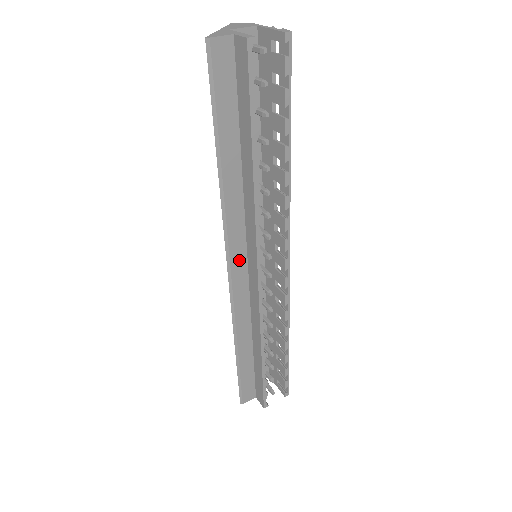
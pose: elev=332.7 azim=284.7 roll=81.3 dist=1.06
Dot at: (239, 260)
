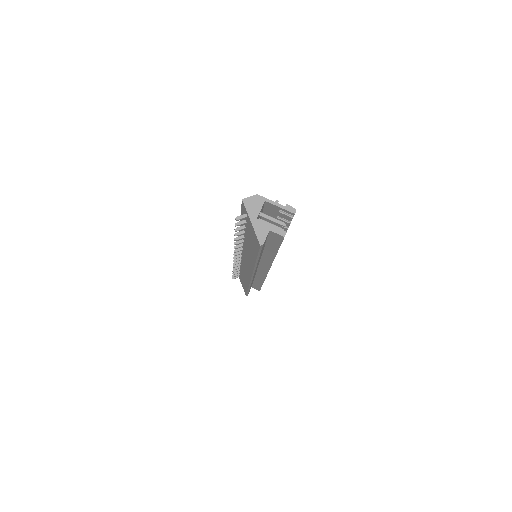
Dot at: occluded
